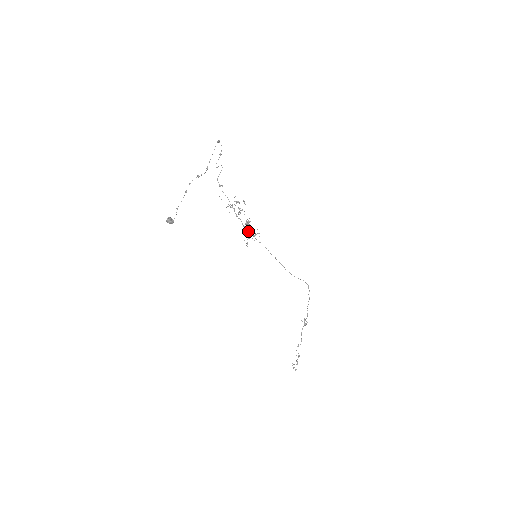
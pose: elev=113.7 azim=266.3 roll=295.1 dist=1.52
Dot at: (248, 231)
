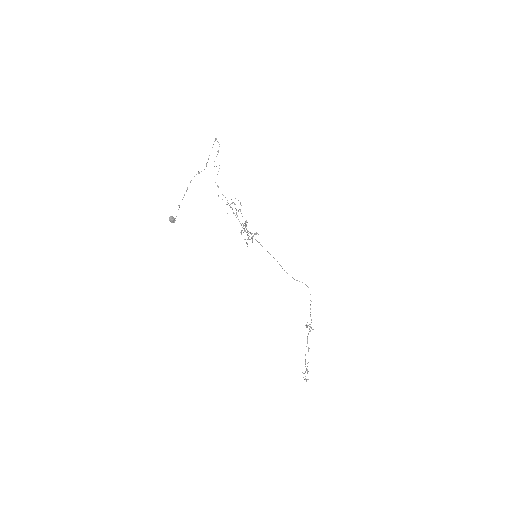
Dot at: occluded
